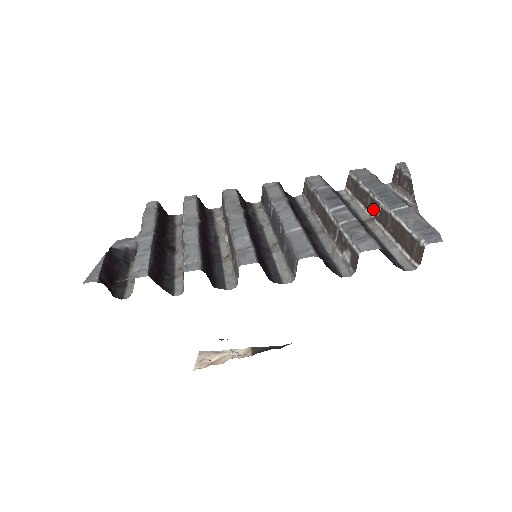
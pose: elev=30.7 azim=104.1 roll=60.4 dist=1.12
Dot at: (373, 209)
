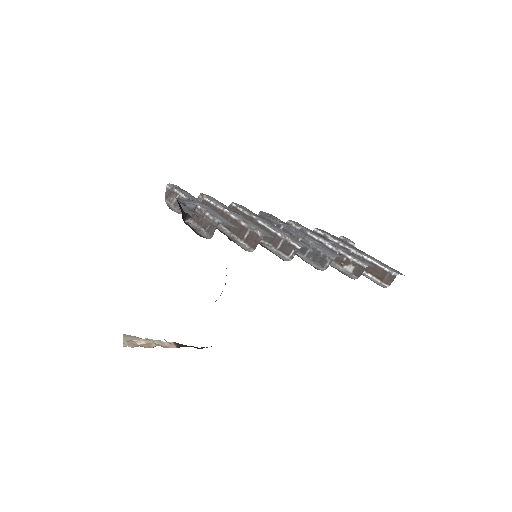
Dot at: occluded
